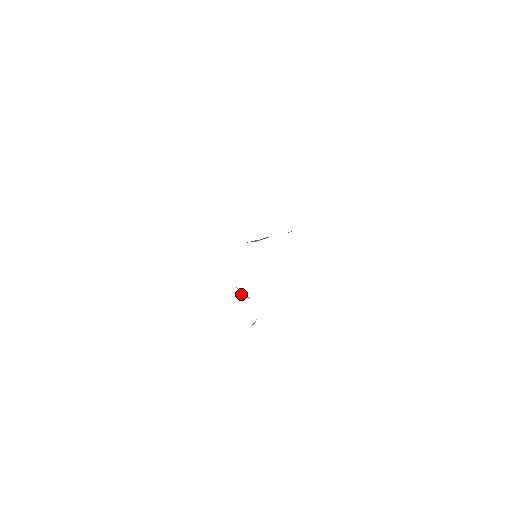
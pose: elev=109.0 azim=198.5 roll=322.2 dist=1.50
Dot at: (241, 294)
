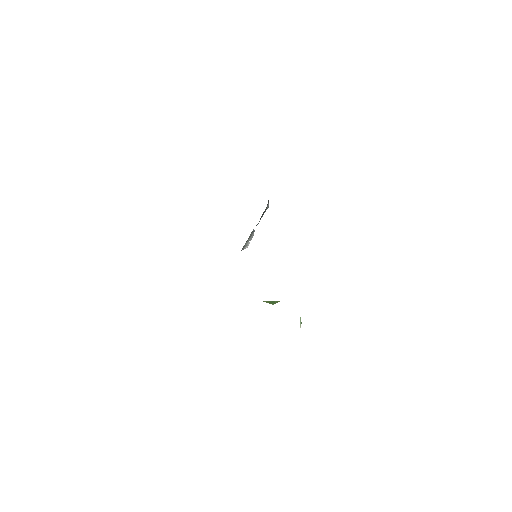
Dot at: (270, 303)
